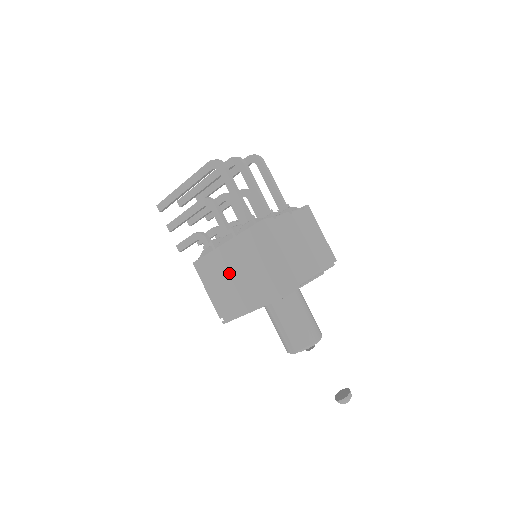
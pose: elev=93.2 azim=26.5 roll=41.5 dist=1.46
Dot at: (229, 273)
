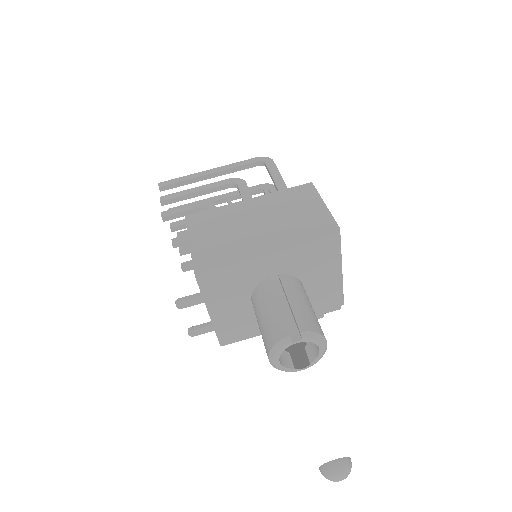
Dot at: (241, 222)
